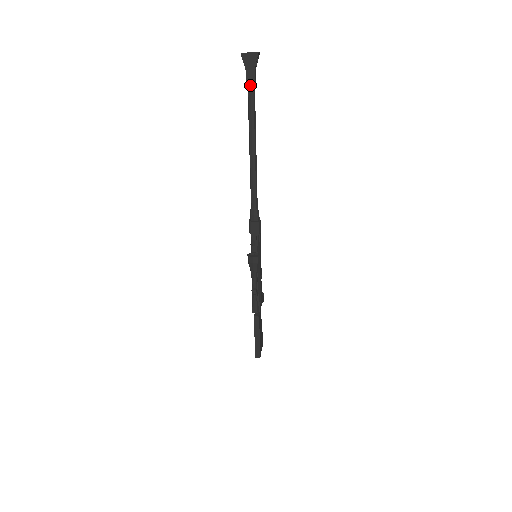
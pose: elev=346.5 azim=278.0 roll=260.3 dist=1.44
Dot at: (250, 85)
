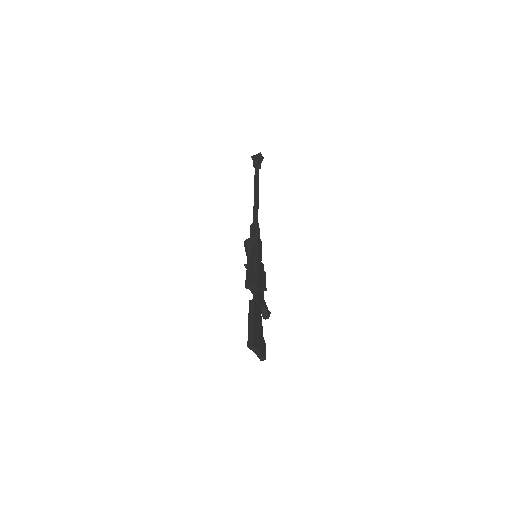
Dot at: (256, 166)
